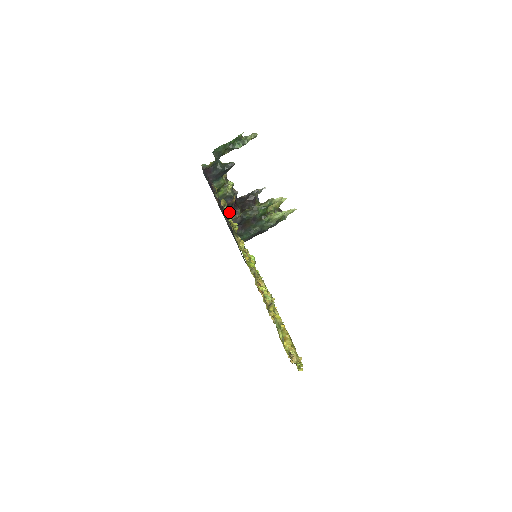
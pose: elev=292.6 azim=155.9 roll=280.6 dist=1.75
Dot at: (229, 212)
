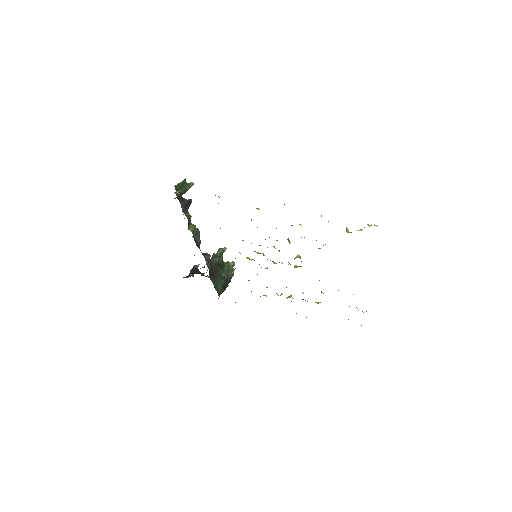
Dot at: occluded
